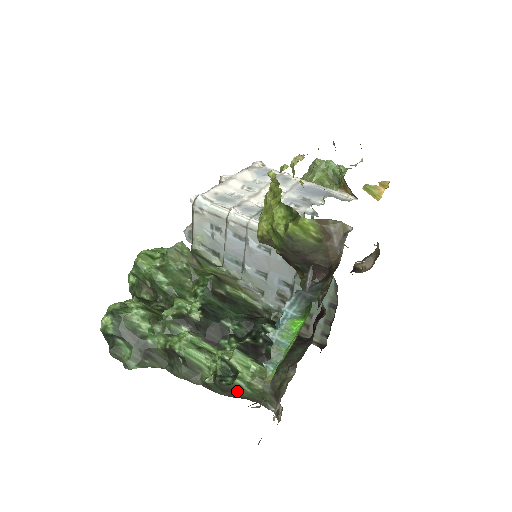
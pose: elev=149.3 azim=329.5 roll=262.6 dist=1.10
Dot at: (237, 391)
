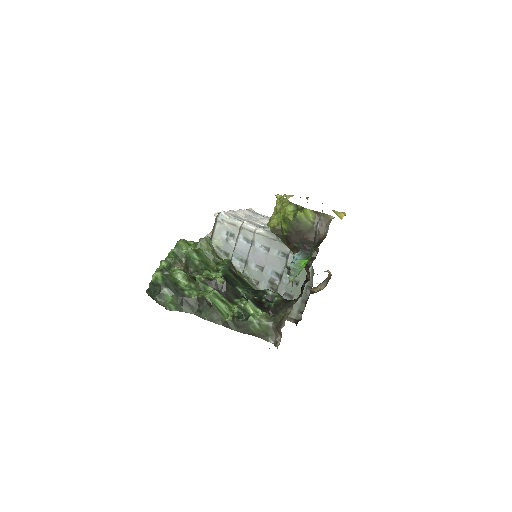
Dot at: (249, 327)
